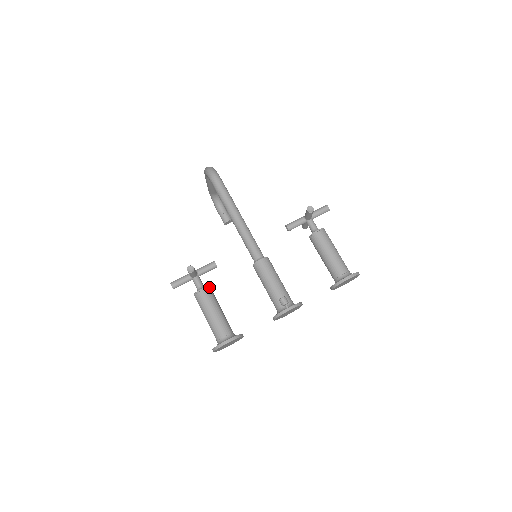
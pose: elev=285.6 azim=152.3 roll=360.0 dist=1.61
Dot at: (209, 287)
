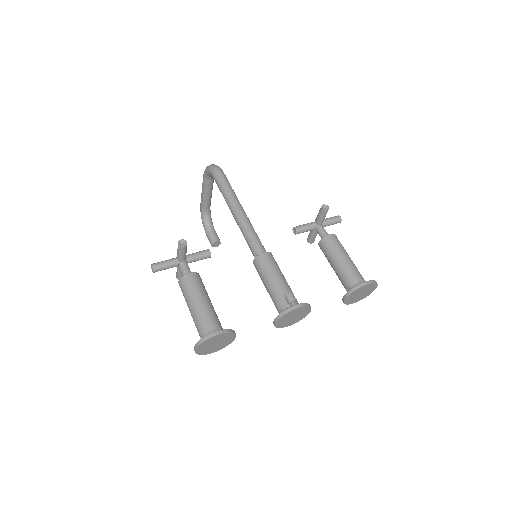
Dot at: occluded
